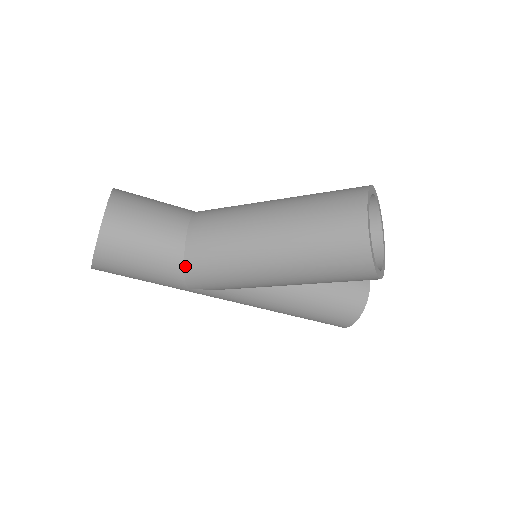
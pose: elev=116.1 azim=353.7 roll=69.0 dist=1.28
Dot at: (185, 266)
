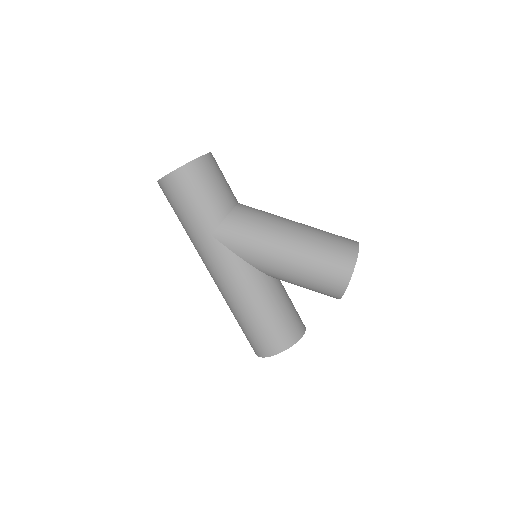
Dot at: (228, 216)
